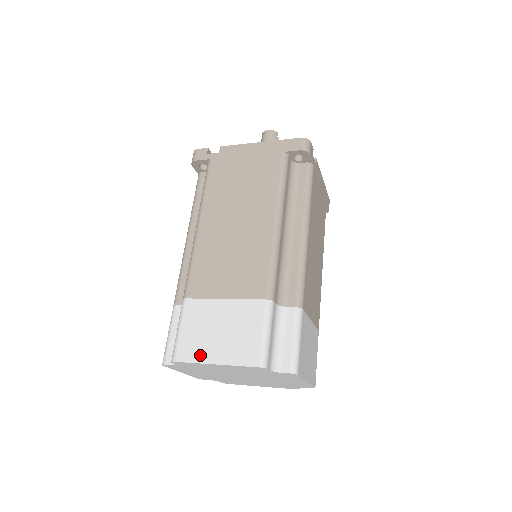
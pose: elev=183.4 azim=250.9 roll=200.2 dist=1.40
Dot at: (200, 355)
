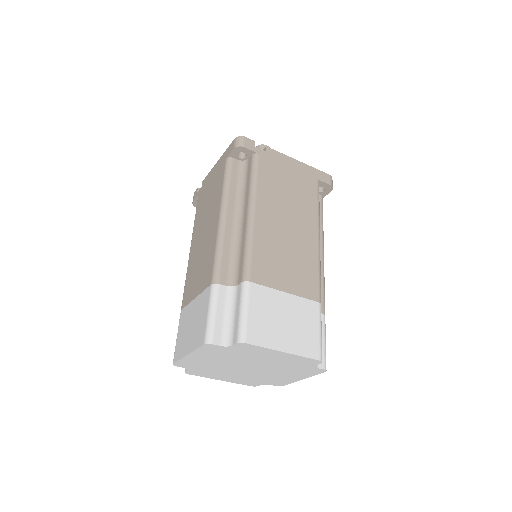
Dot at: (270, 341)
